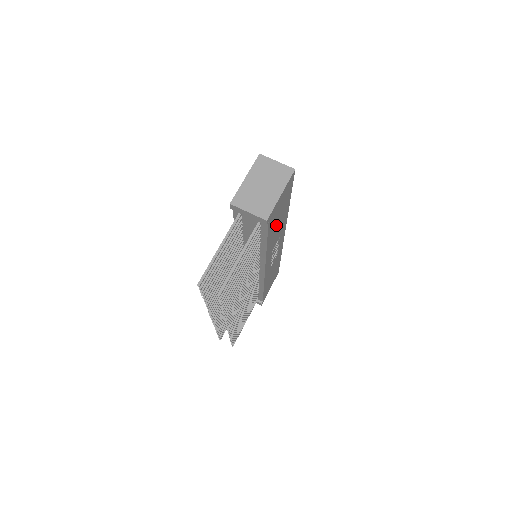
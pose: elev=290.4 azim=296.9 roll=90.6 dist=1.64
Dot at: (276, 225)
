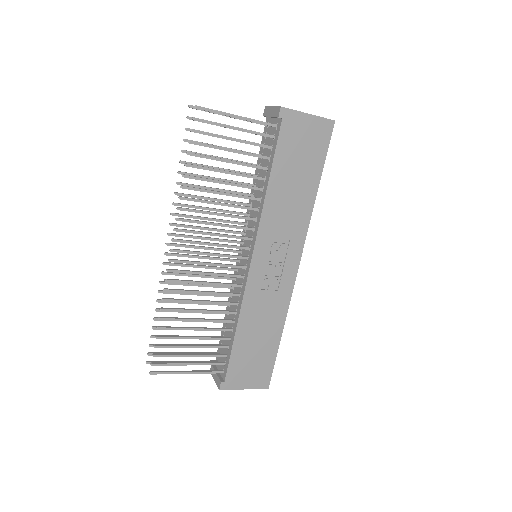
Dot at: (291, 176)
